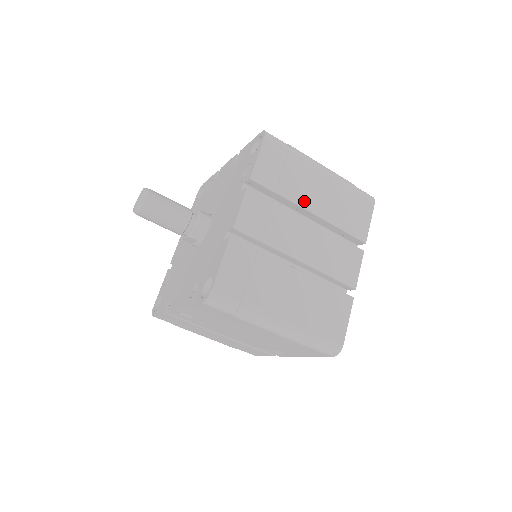
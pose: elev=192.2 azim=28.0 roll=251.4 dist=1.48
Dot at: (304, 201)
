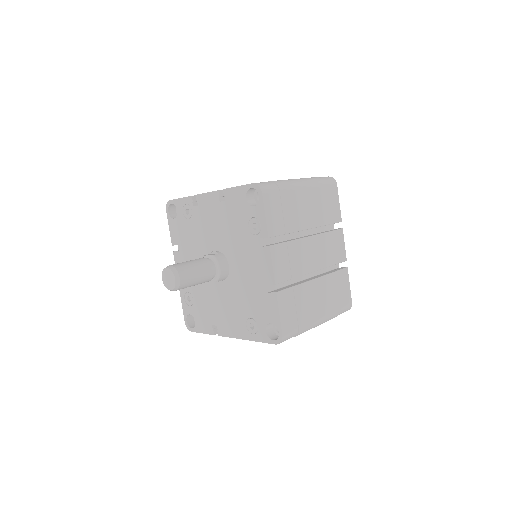
Dot at: (302, 224)
